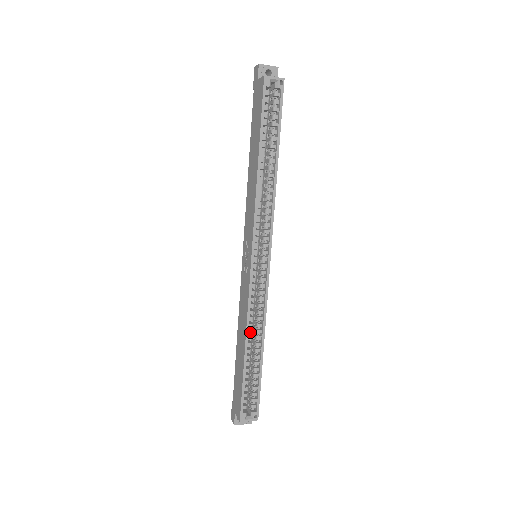
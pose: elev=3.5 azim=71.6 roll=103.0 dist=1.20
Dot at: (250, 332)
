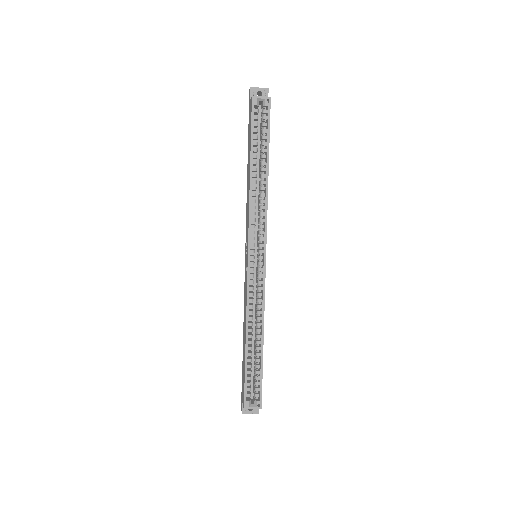
Dot at: (250, 325)
